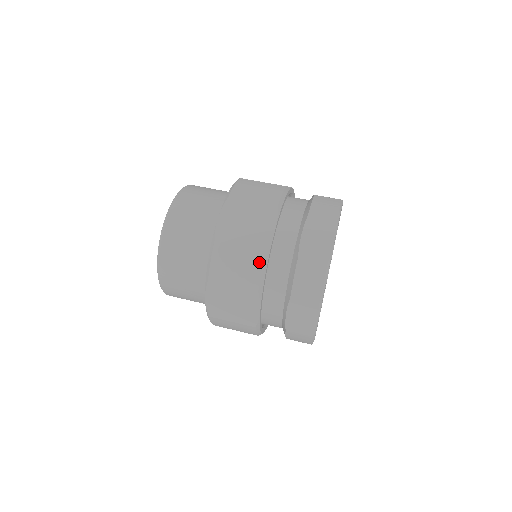
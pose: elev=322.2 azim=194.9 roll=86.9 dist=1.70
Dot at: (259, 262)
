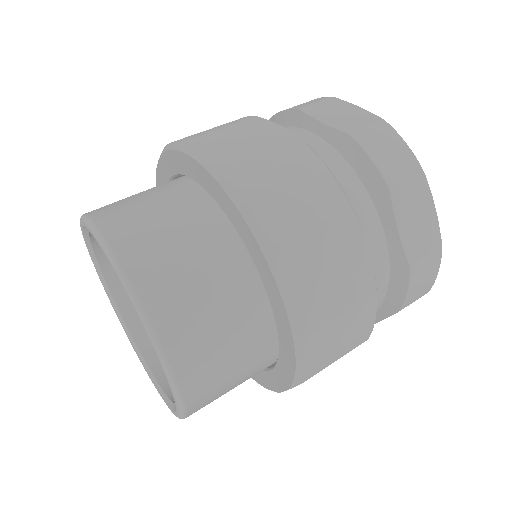
Dot at: (316, 164)
